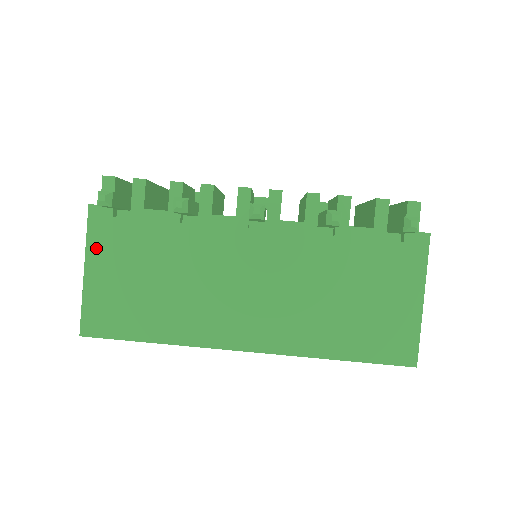
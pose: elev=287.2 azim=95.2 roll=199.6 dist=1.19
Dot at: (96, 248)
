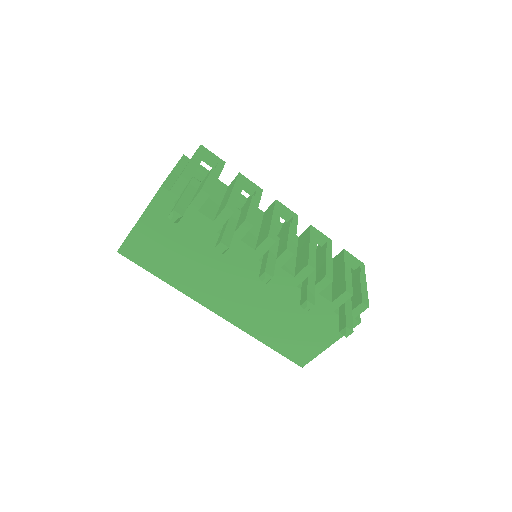
Dot at: (153, 213)
